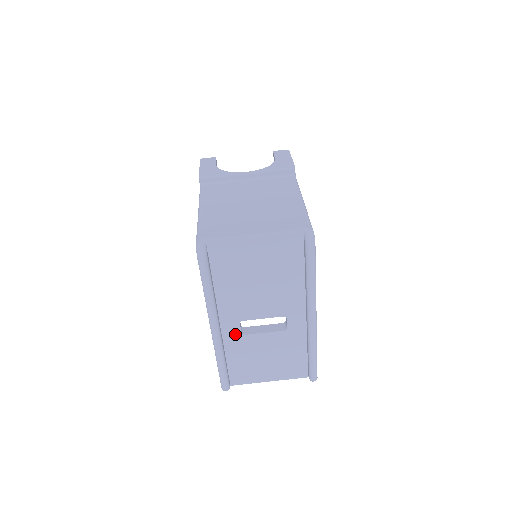
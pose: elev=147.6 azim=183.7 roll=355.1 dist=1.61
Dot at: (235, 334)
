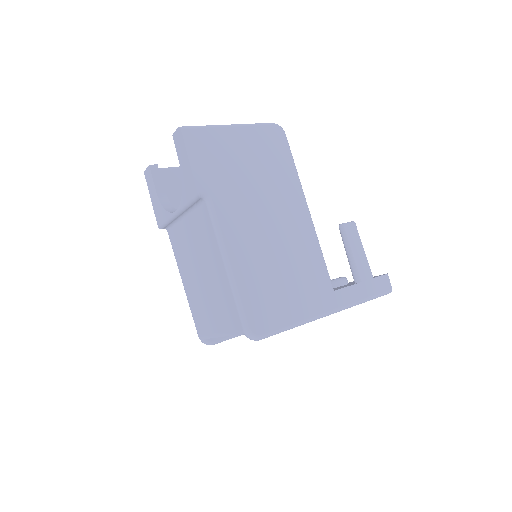
Dot at: occluded
